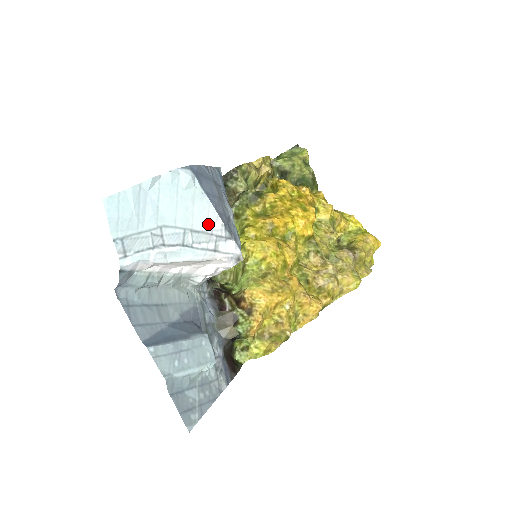
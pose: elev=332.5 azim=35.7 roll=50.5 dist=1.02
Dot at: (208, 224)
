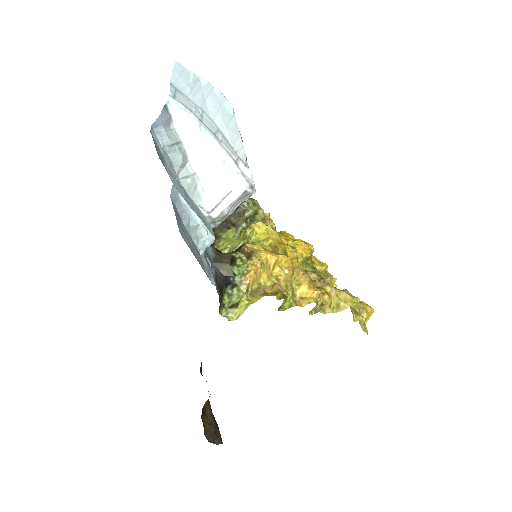
Dot at: (235, 144)
